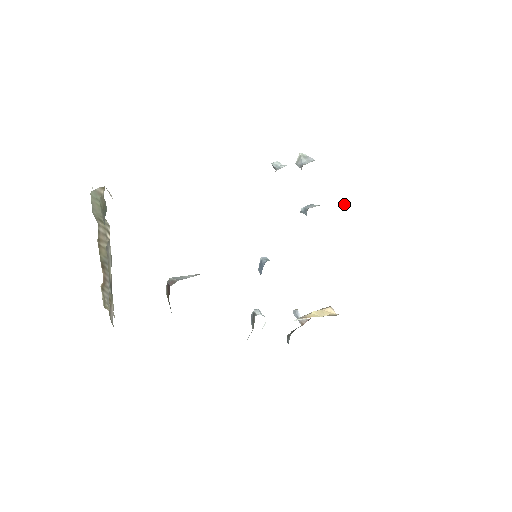
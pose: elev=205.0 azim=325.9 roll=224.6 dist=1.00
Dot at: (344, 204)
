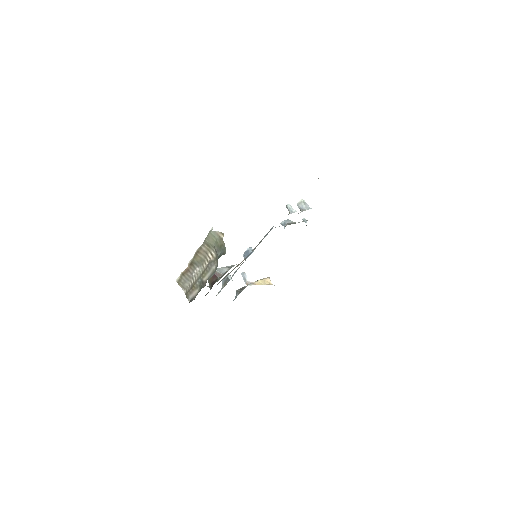
Dot at: (305, 221)
